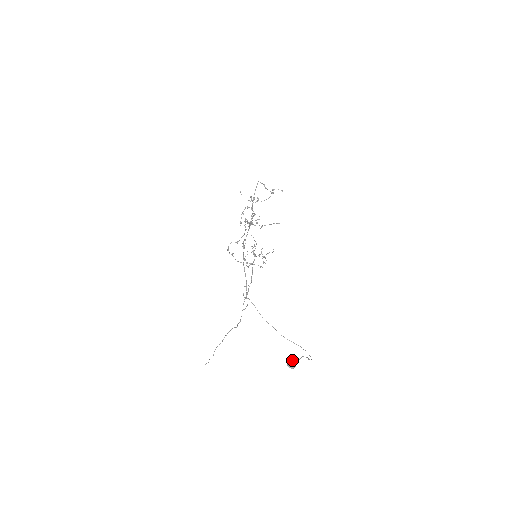
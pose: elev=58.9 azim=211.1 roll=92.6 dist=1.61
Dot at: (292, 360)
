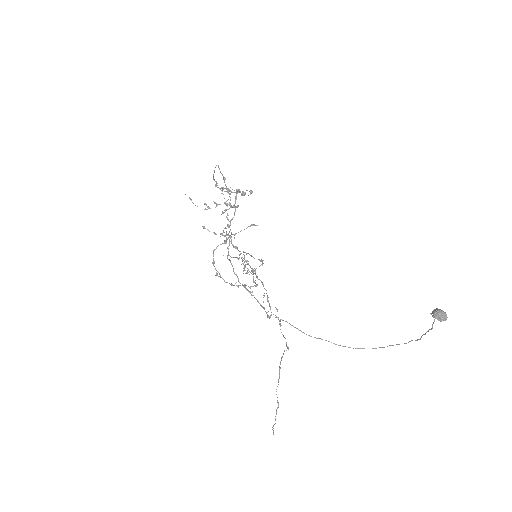
Dot at: (436, 308)
